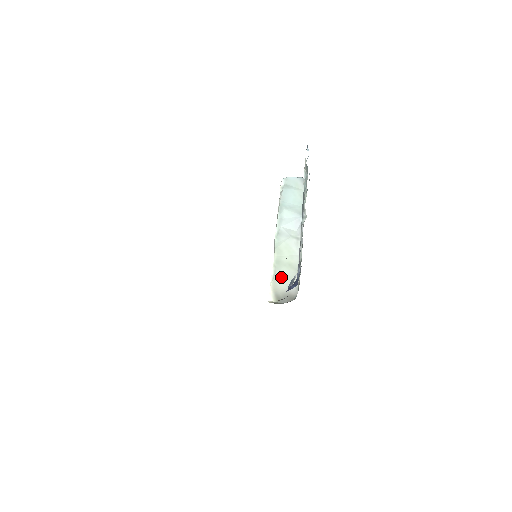
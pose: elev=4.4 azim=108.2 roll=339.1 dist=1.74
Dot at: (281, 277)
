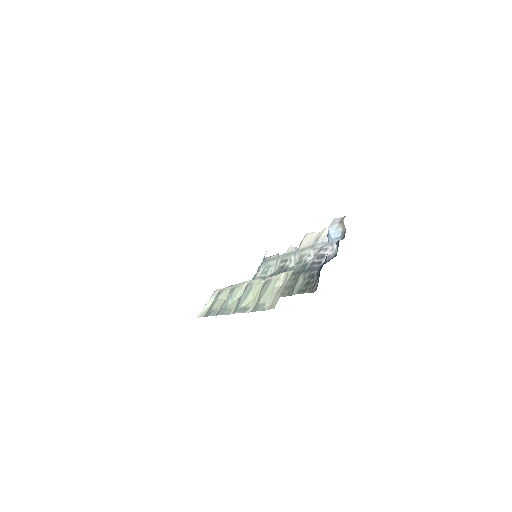
Dot at: occluded
